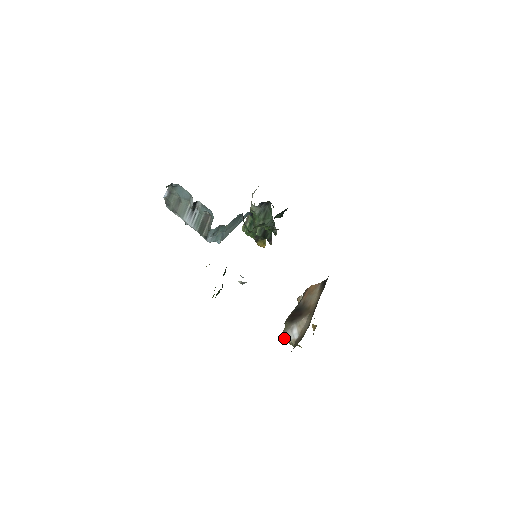
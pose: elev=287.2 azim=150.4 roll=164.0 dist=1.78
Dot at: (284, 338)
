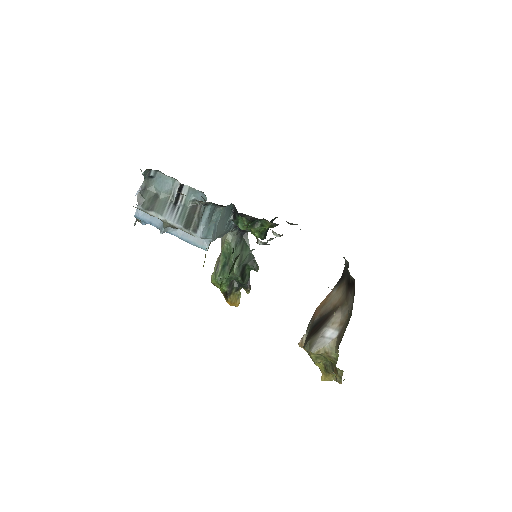
Dot at: (316, 351)
